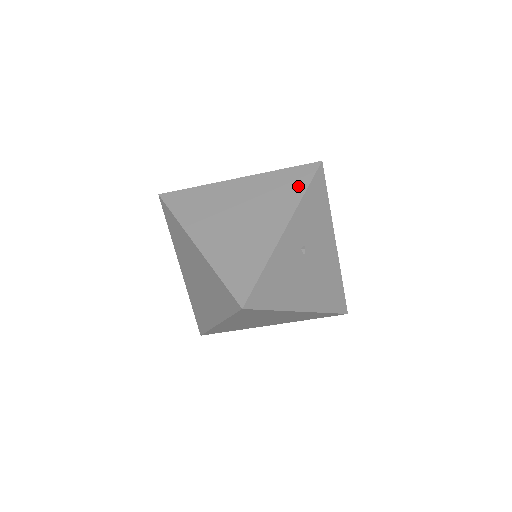
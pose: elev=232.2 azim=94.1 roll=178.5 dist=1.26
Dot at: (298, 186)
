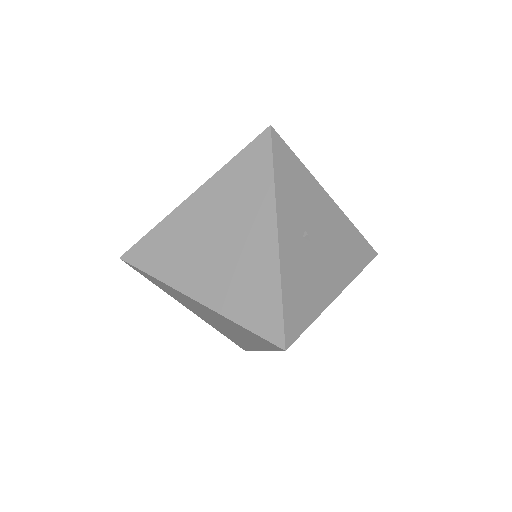
Dot at: (262, 172)
